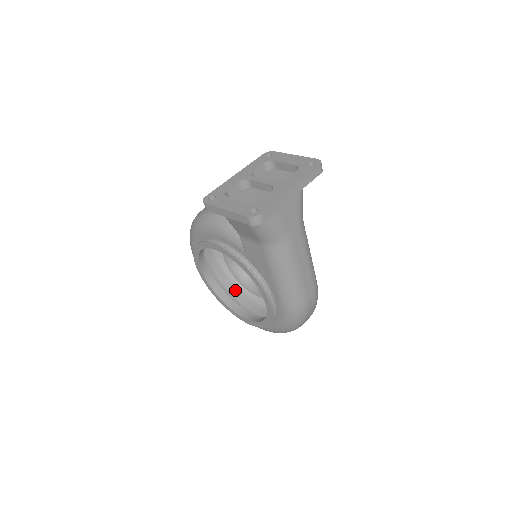
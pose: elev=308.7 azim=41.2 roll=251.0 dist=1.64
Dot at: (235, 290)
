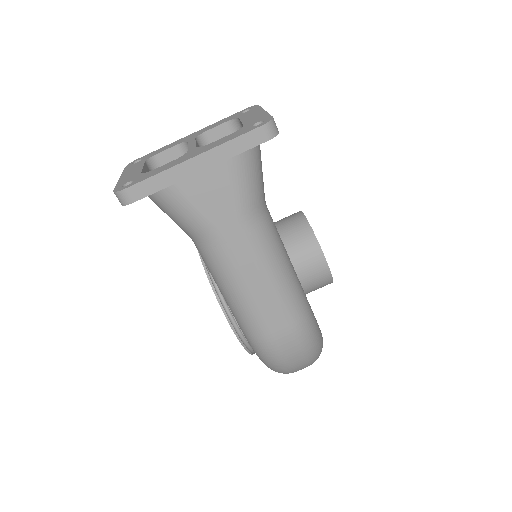
Dot at: occluded
